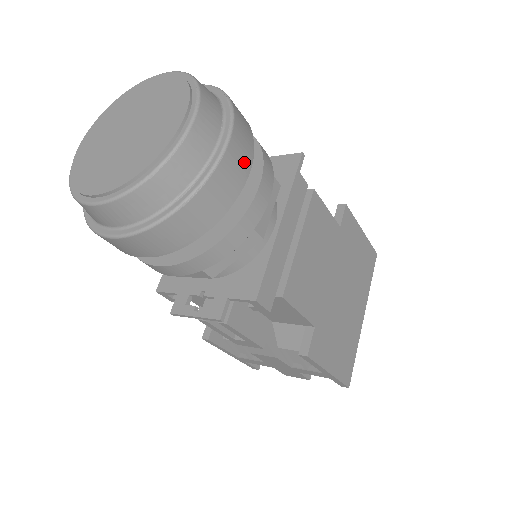
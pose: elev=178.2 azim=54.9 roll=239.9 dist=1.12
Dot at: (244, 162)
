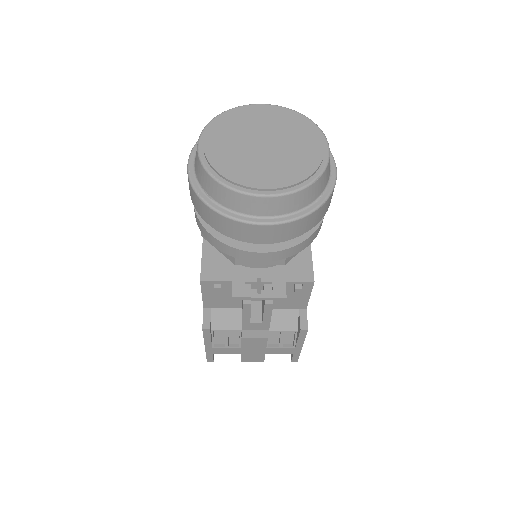
Dot at: occluded
